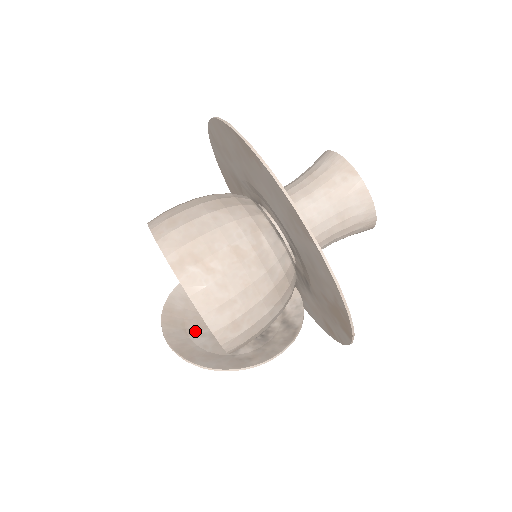
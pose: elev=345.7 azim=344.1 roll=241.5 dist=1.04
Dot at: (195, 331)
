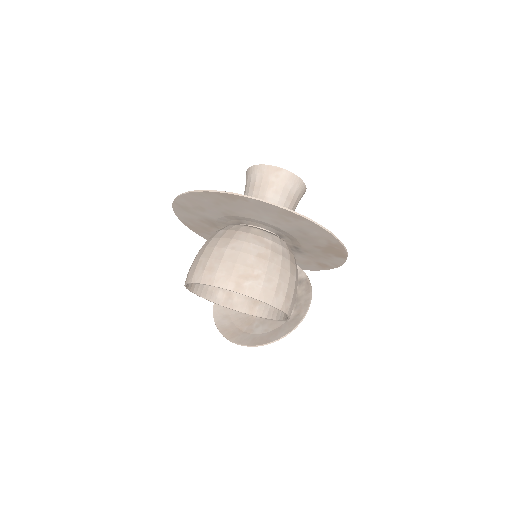
Dot at: (250, 328)
